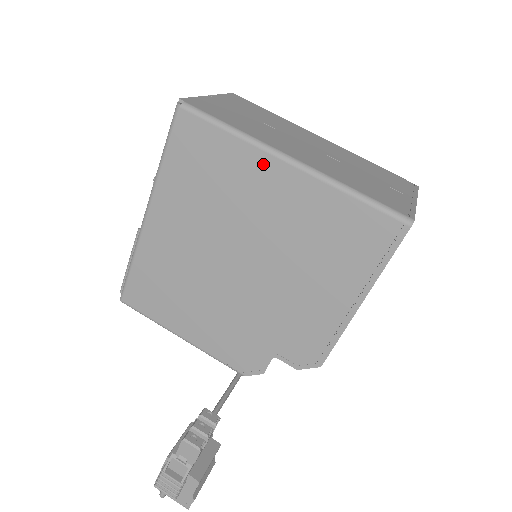
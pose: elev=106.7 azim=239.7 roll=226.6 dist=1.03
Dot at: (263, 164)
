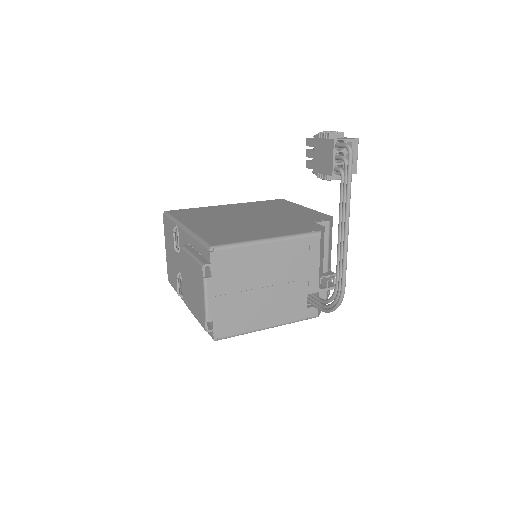
Dot at: (218, 207)
